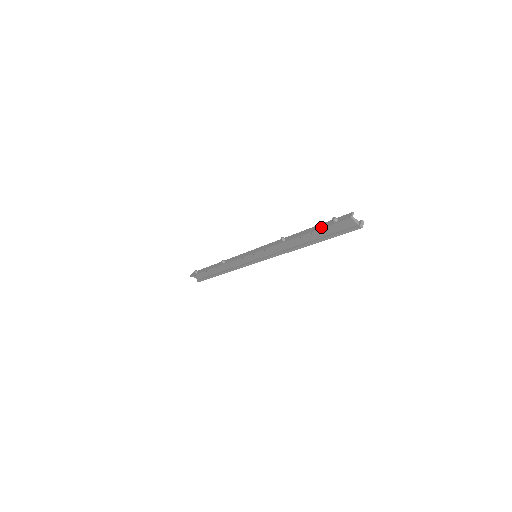
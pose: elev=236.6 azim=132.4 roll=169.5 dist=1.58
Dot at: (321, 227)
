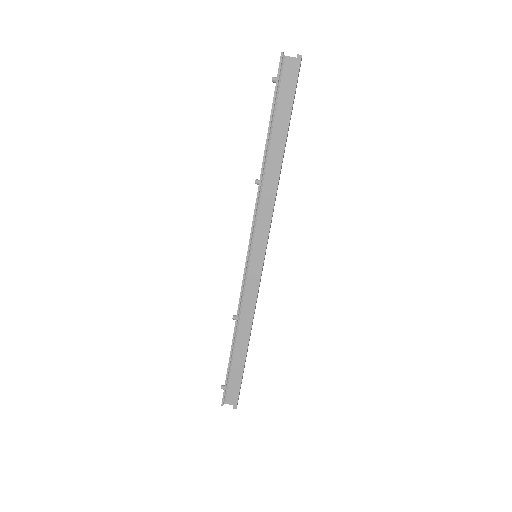
Dot at: occluded
